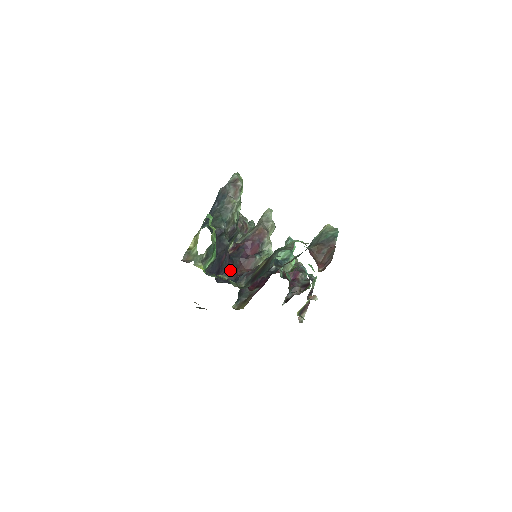
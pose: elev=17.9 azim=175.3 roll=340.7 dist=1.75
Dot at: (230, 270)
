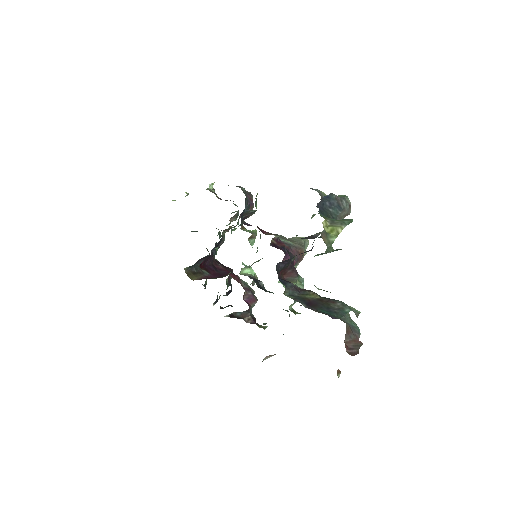
Dot at: (284, 266)
